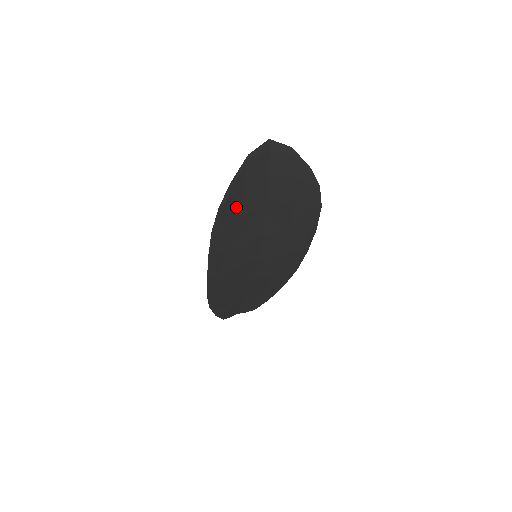
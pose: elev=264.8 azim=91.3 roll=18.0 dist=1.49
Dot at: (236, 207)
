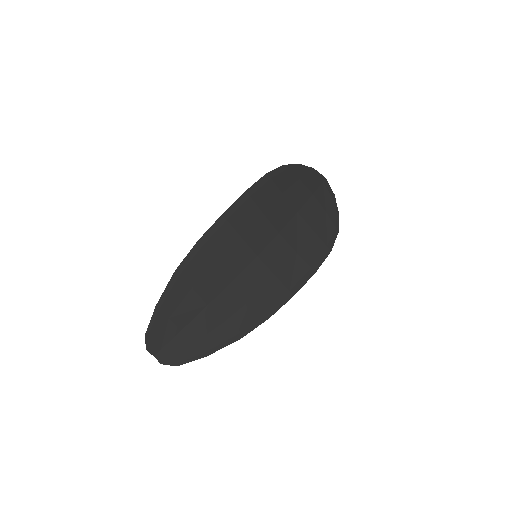
Dot at: (287, 184)
